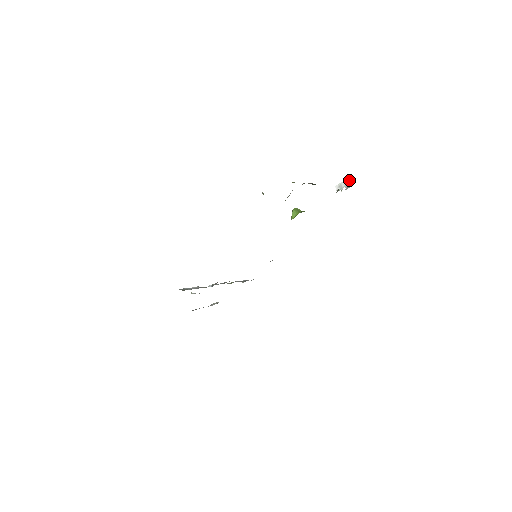
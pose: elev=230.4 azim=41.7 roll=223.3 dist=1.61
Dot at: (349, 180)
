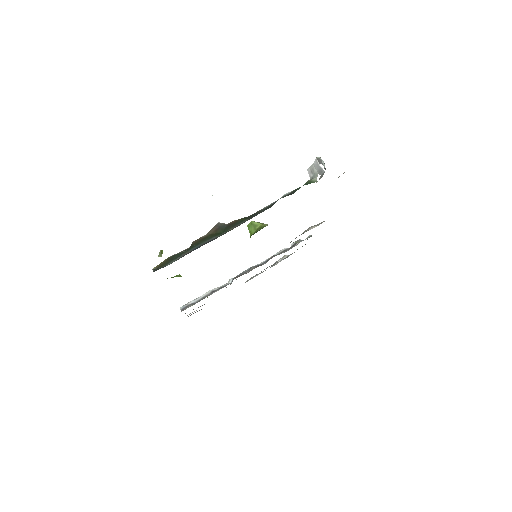
Dot at: (319, 163)
